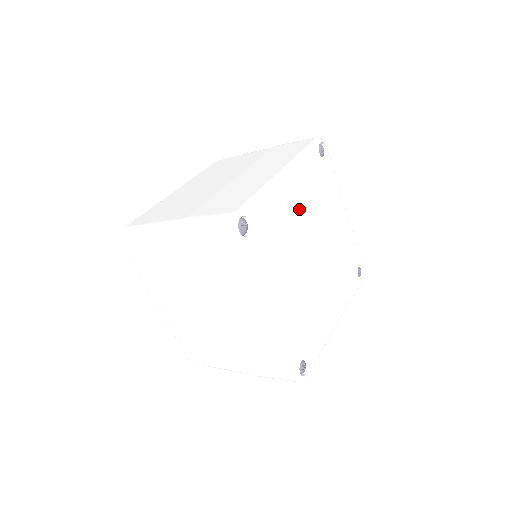
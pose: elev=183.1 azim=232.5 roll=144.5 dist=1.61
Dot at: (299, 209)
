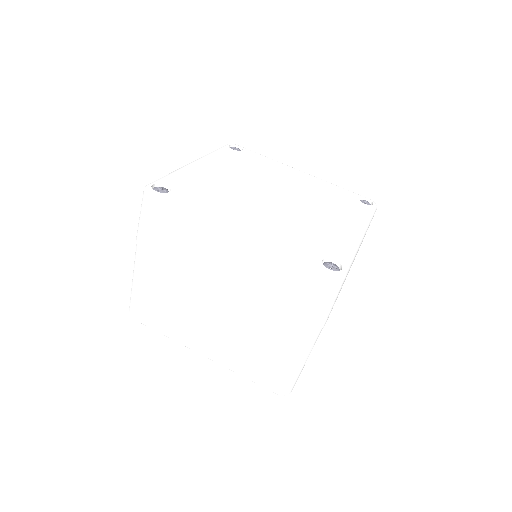
Dot at: (293, 182)
